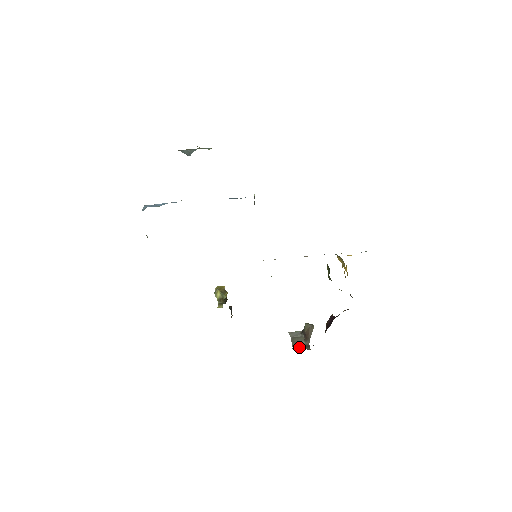
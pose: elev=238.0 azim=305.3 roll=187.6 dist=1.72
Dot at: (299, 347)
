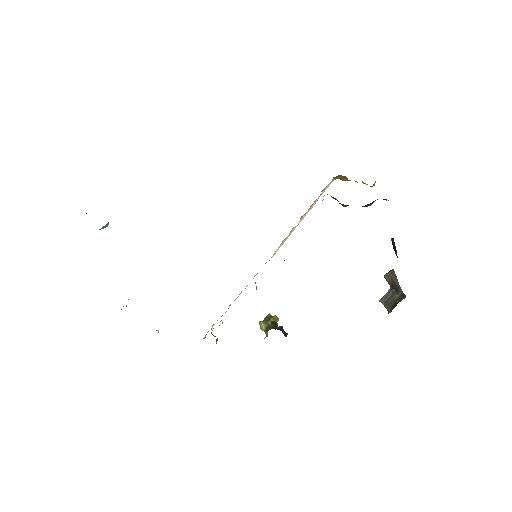
Dot at: (393, 305)
